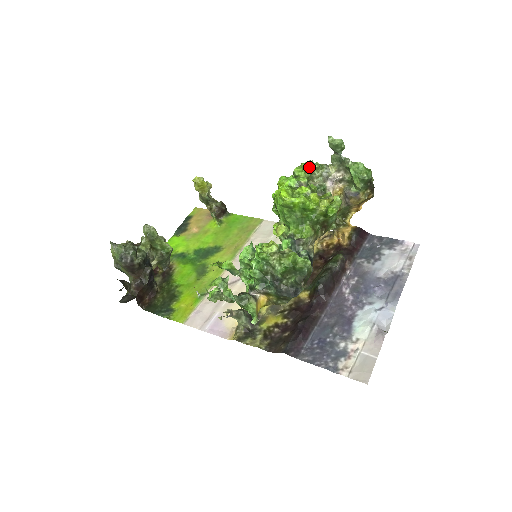
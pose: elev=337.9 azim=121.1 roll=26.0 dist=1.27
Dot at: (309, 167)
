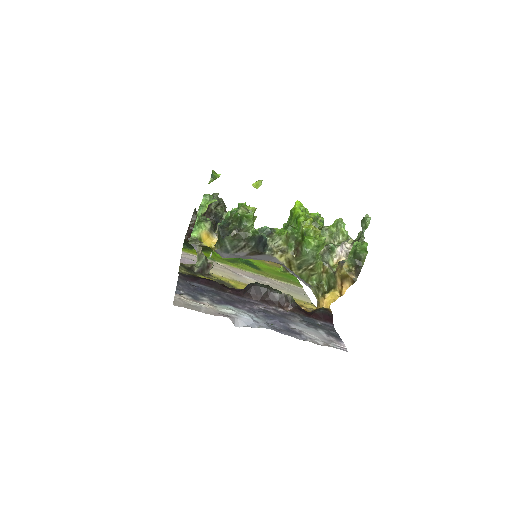
Dot at: (338, 225)
